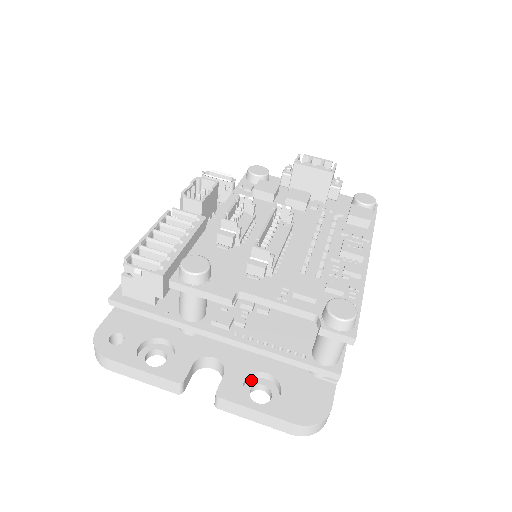
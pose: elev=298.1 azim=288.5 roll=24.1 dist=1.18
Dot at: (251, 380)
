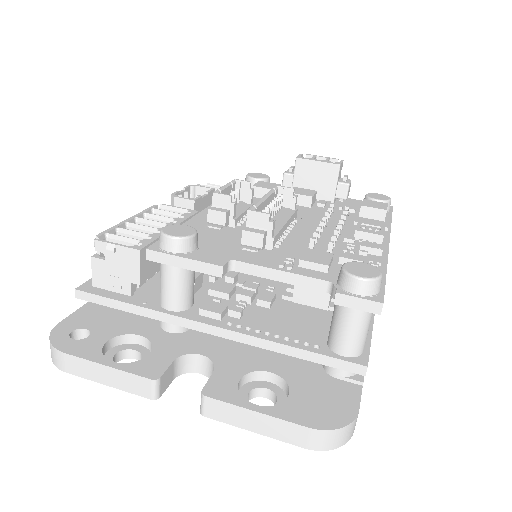
Dot at: (249, 383)
